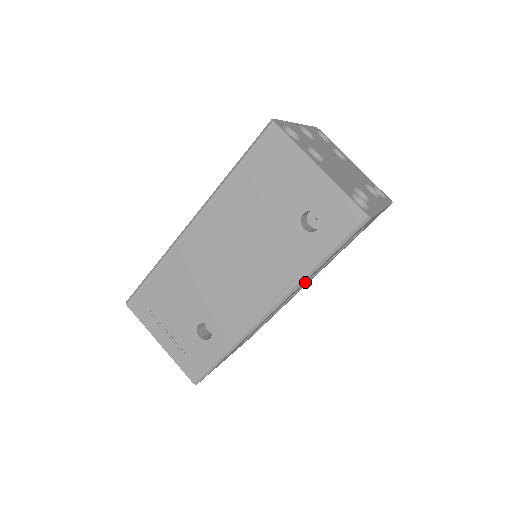
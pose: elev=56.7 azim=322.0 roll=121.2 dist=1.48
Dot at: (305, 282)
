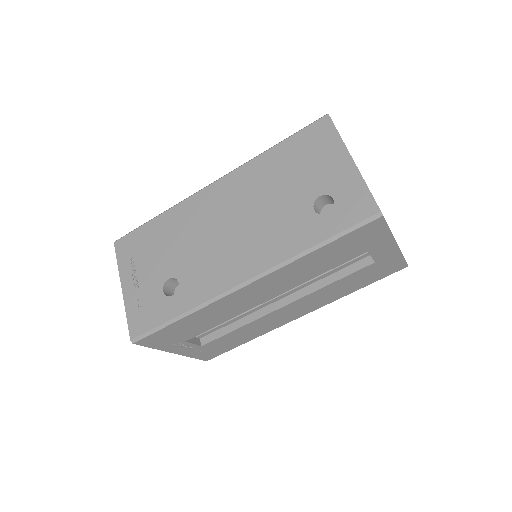
Dot at: (292, 281)
